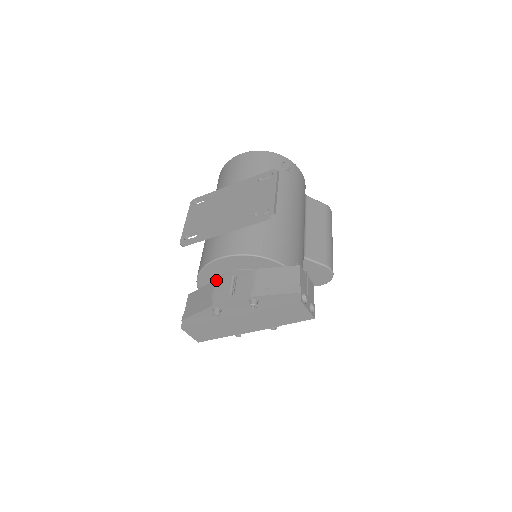
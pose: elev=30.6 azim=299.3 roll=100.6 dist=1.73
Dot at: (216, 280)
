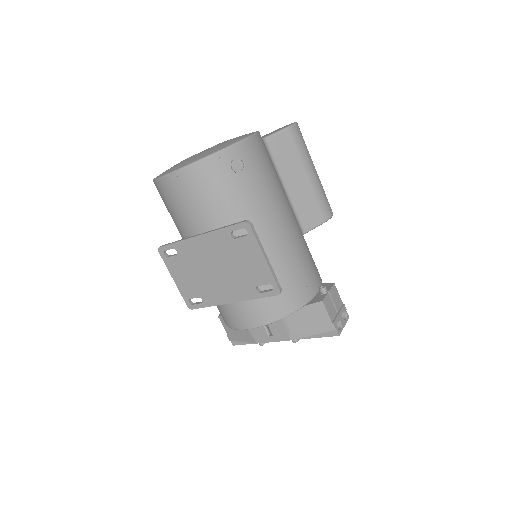
Dot at: occluded
